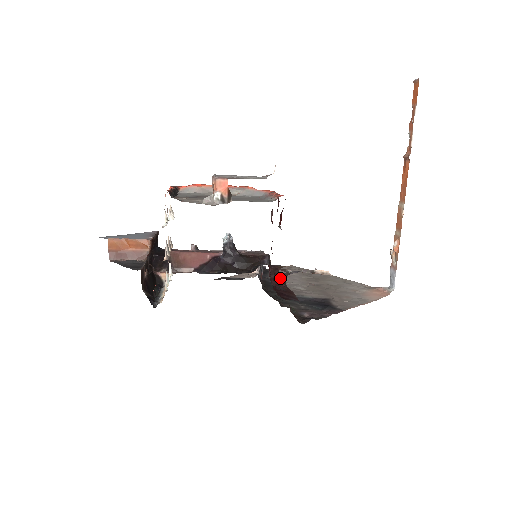
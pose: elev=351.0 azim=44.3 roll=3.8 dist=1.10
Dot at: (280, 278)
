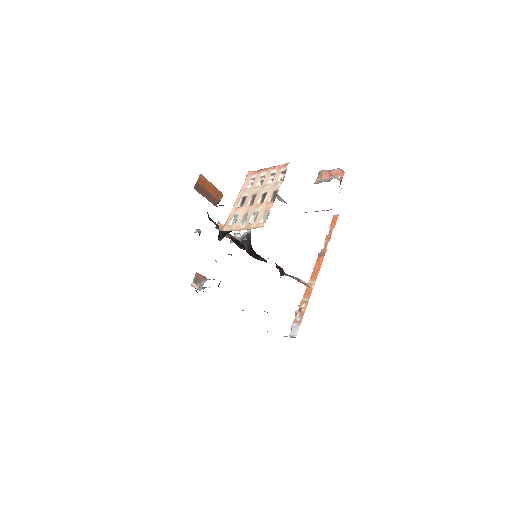
Dot at: (280, 273)
